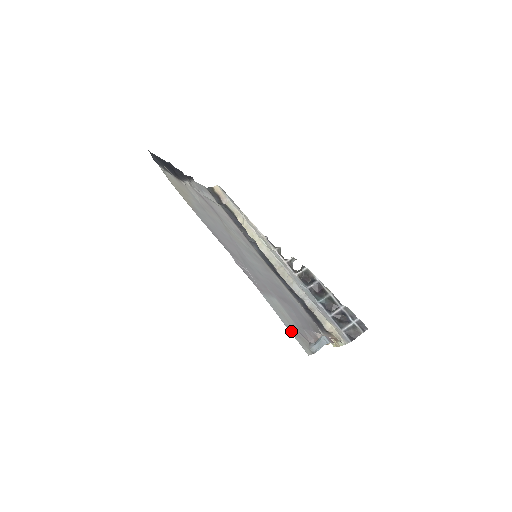
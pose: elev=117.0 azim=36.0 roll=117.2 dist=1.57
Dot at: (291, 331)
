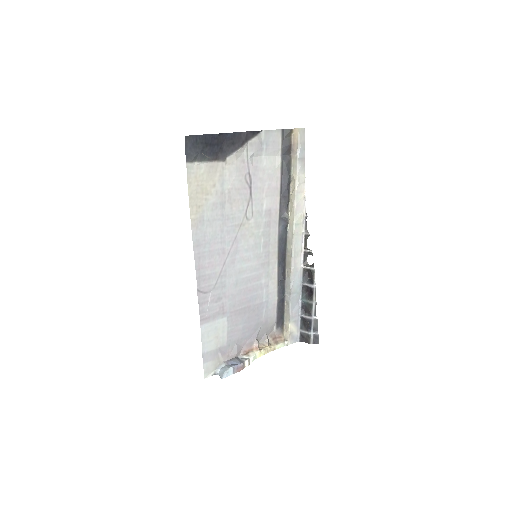
Dot at: (206, 357)
